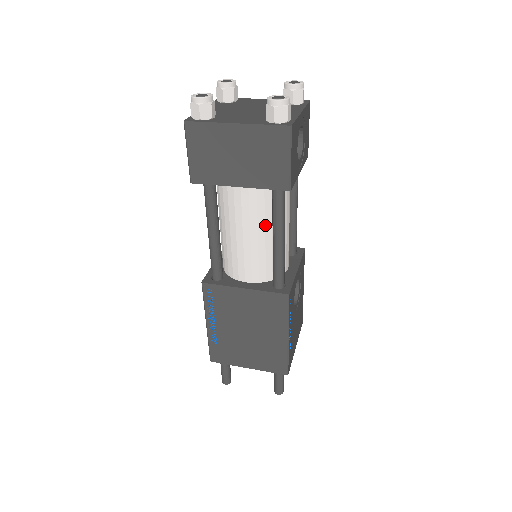
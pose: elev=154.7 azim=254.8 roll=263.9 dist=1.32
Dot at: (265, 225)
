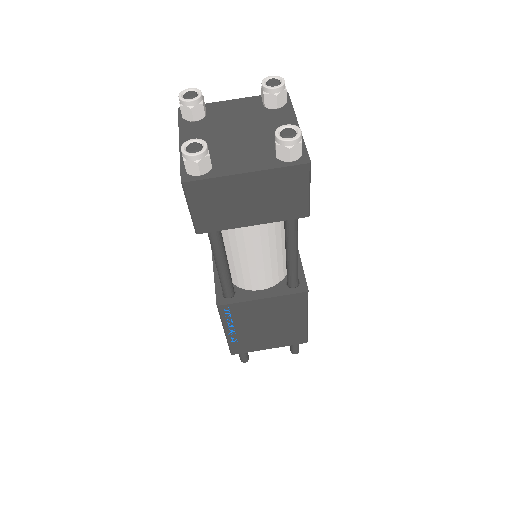
Dot at: (276, 241)
